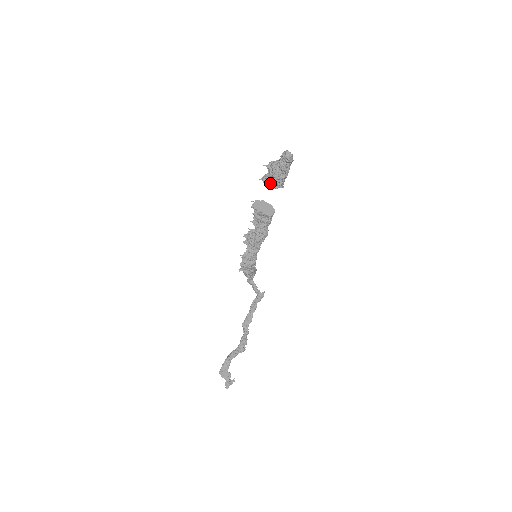
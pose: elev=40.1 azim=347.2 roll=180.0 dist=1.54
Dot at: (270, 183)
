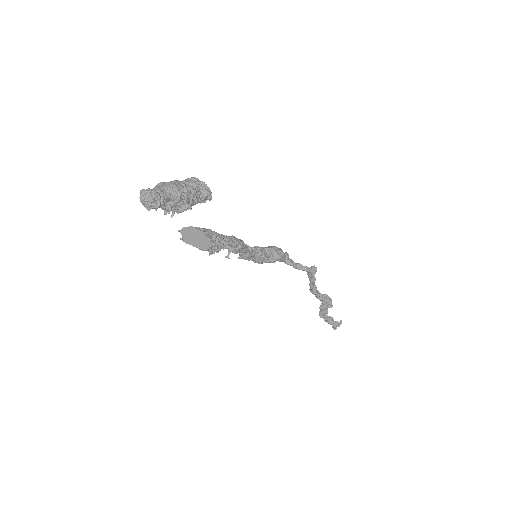
Dot at: occluded
